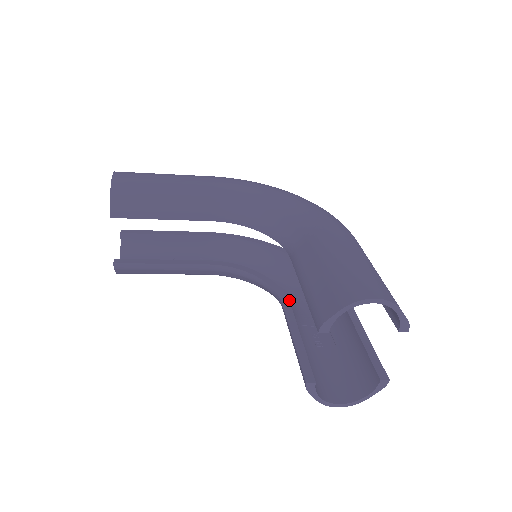
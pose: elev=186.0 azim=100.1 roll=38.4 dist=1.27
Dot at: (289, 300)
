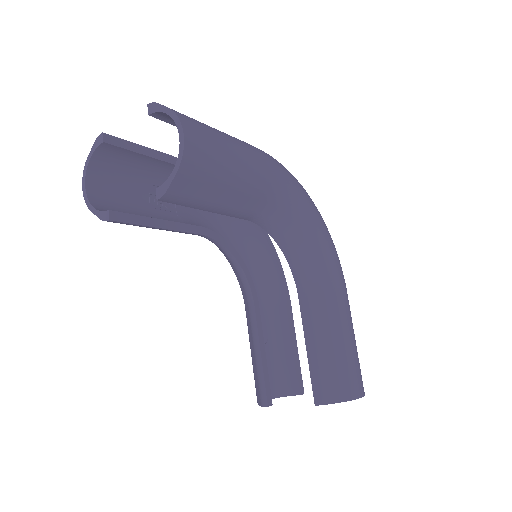
Dot at: occluded
